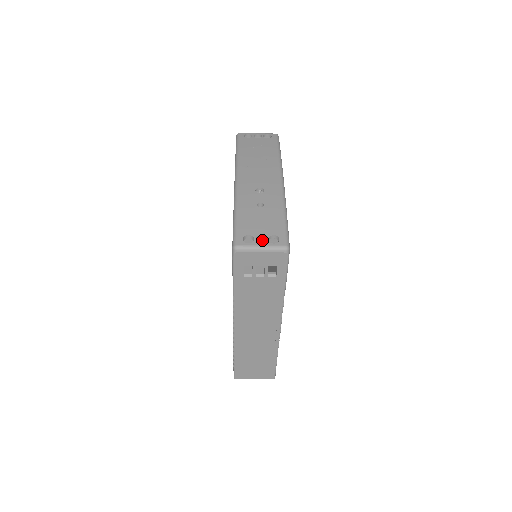
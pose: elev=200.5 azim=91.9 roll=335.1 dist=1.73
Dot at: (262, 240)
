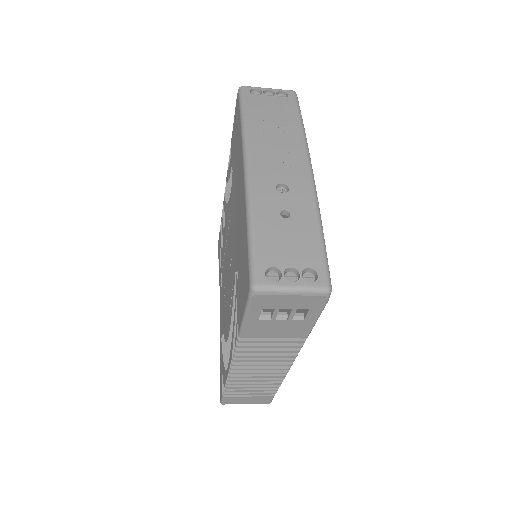
Dot at: (292, 275)
